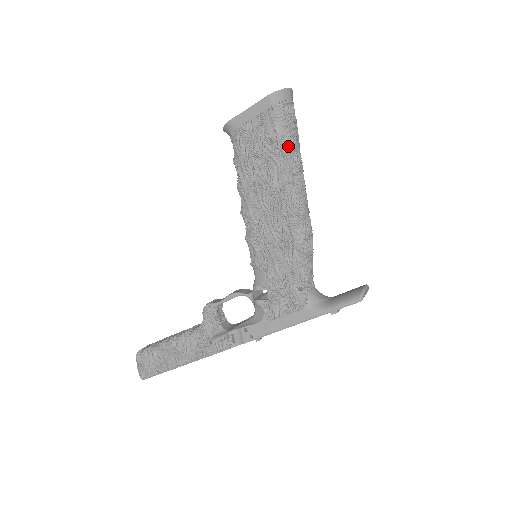
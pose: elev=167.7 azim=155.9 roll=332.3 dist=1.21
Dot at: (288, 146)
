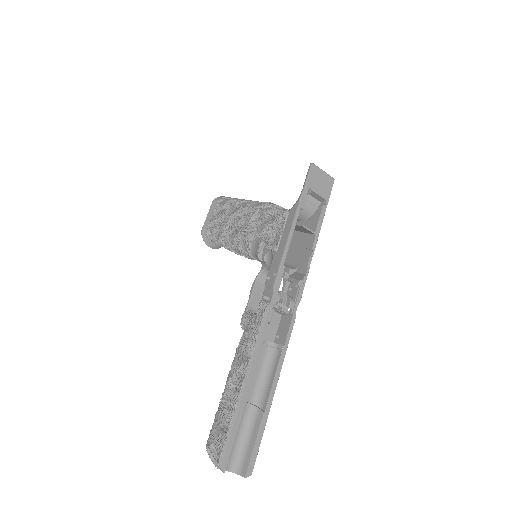
Dot at: (233, 200)
